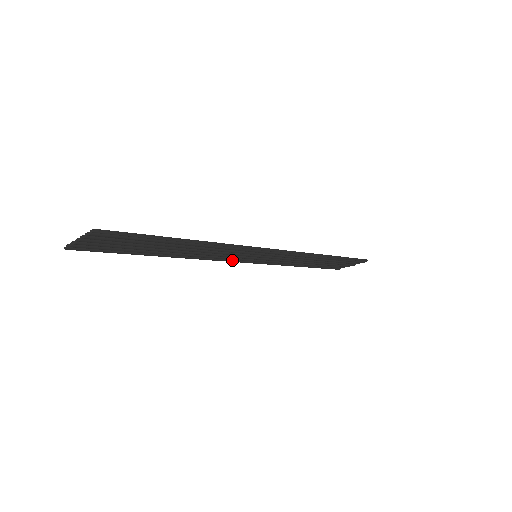
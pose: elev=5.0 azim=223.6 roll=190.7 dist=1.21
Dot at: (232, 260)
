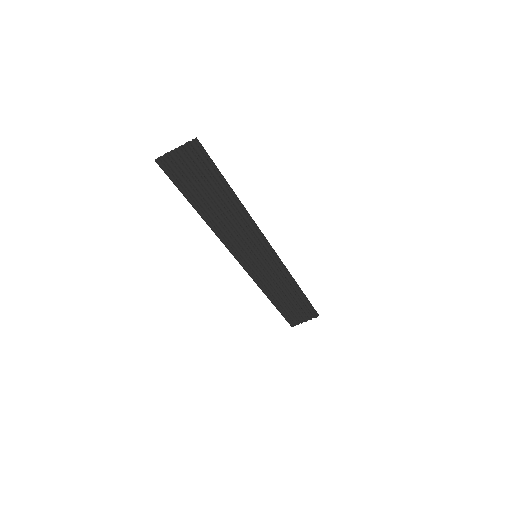
Dot at: (237, 256)
